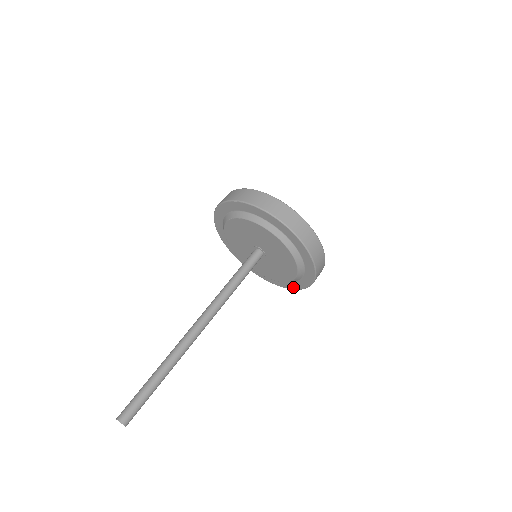
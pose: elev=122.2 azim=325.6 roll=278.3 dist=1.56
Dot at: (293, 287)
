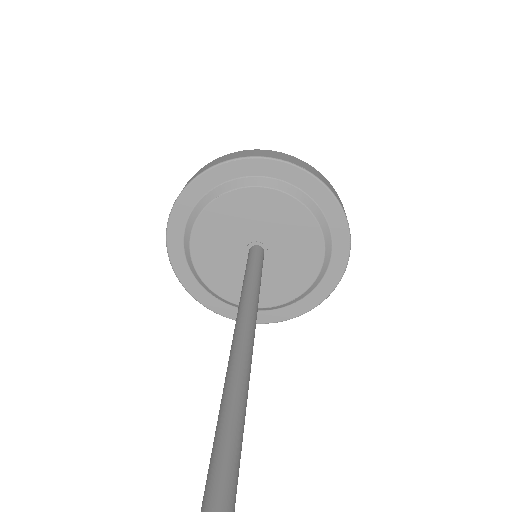
Dot at: (297, 311)
